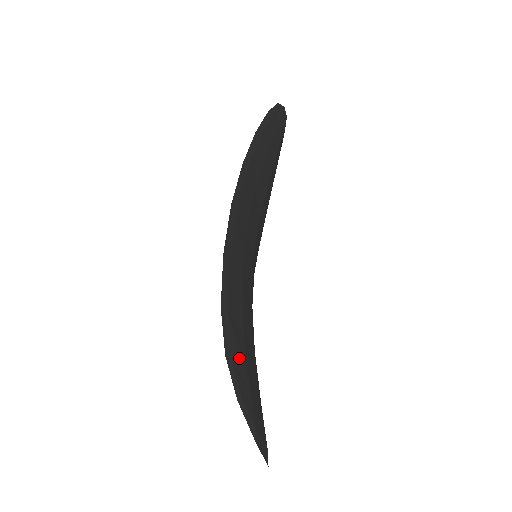
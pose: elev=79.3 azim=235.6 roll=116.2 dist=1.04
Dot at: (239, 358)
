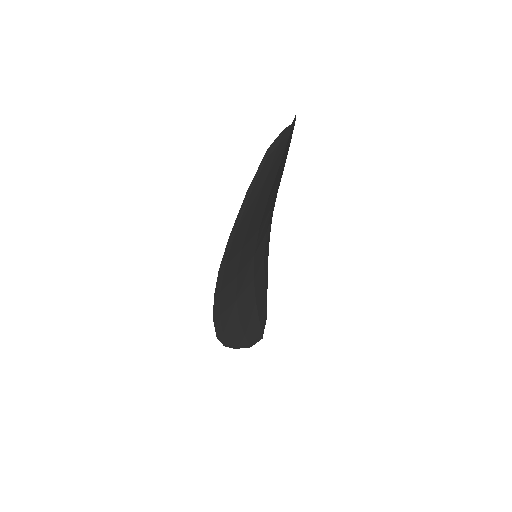
Dot at: (235, 337)
